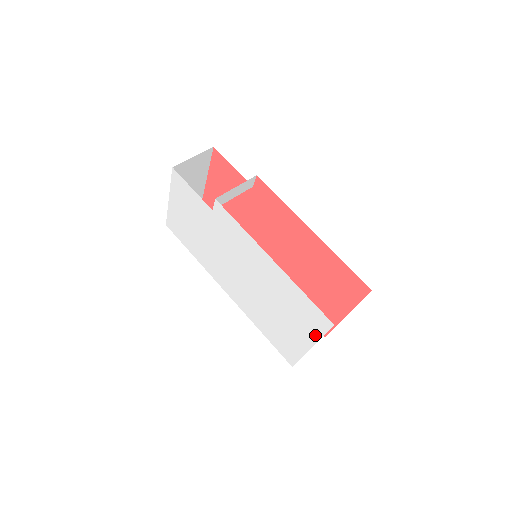
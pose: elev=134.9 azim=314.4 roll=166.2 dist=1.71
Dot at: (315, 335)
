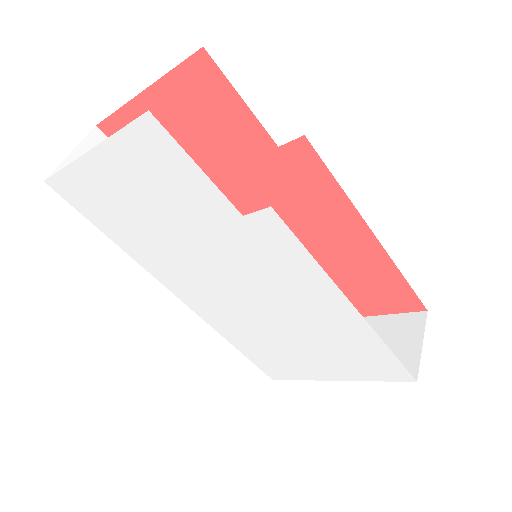
Dot at: (361, 377)
